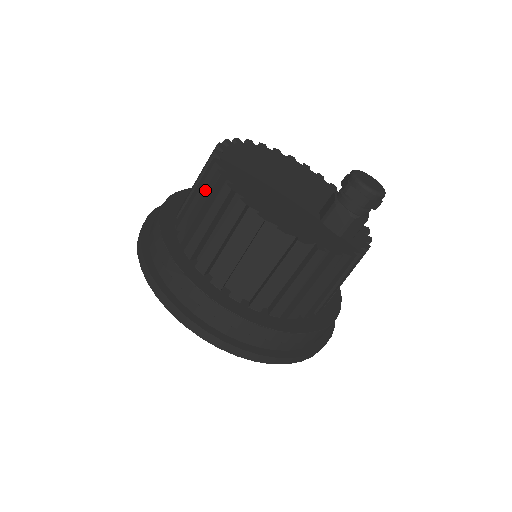
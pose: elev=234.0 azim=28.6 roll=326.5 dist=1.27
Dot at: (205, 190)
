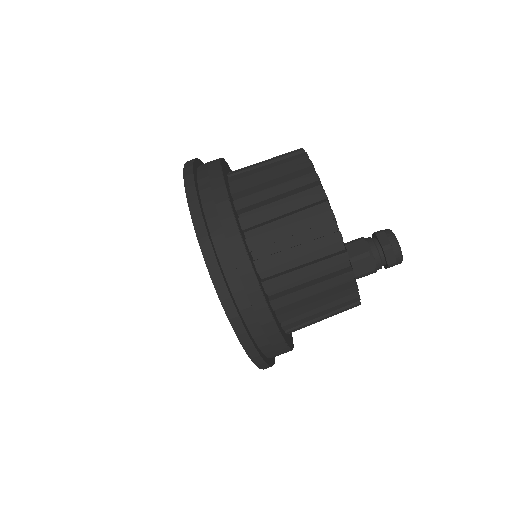
Dot at: (281, 155)
